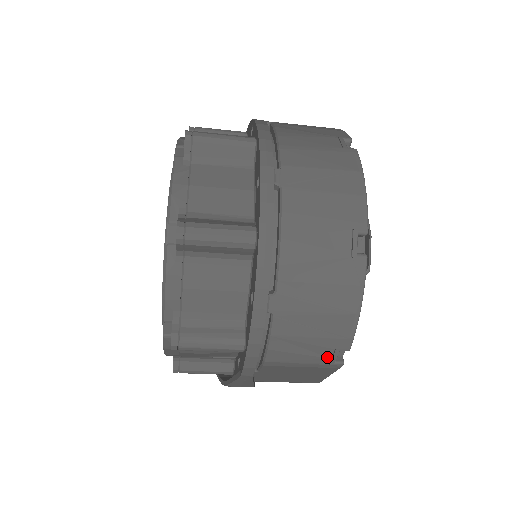
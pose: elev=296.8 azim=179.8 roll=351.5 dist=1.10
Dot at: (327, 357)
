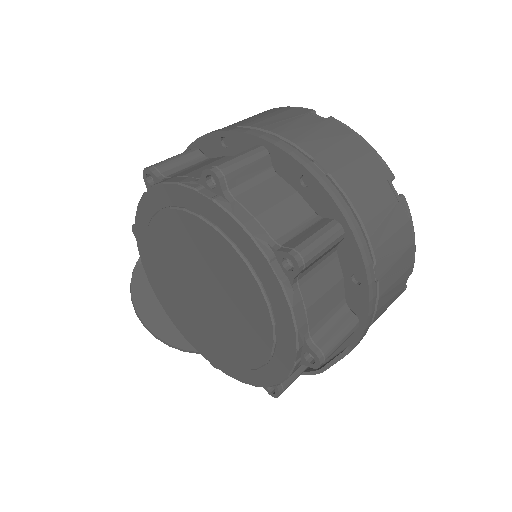
Dot at: (402, 289)
